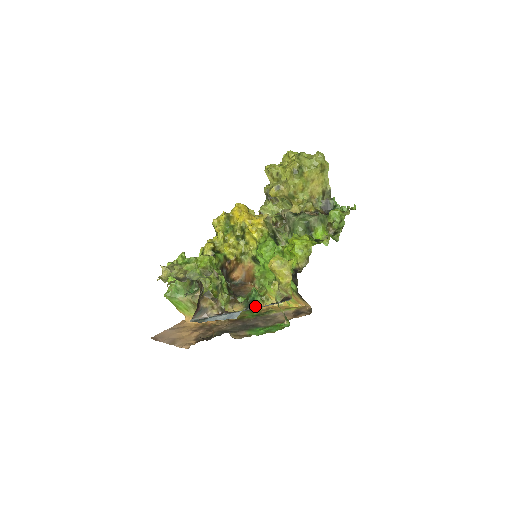
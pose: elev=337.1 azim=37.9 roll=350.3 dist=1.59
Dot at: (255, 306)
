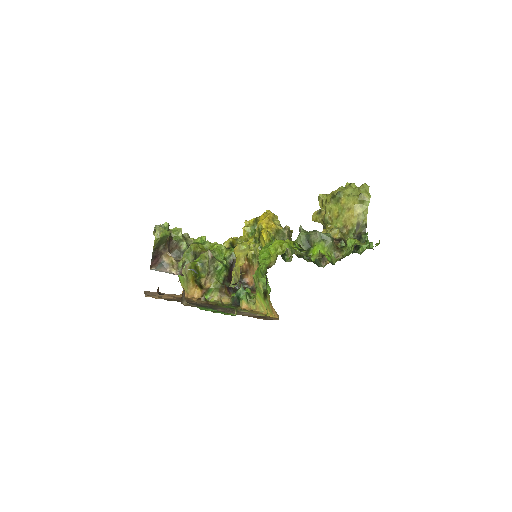
Dot at: occluded
